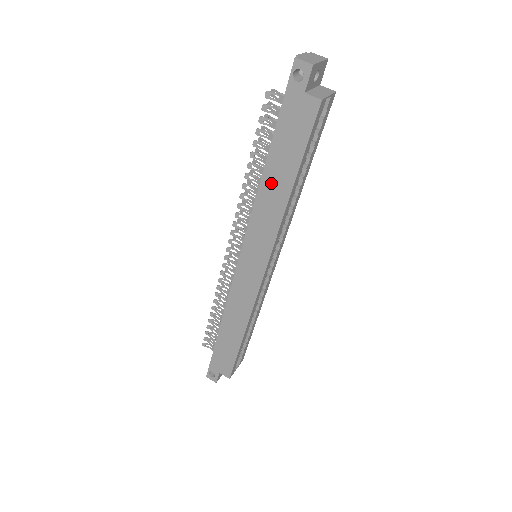
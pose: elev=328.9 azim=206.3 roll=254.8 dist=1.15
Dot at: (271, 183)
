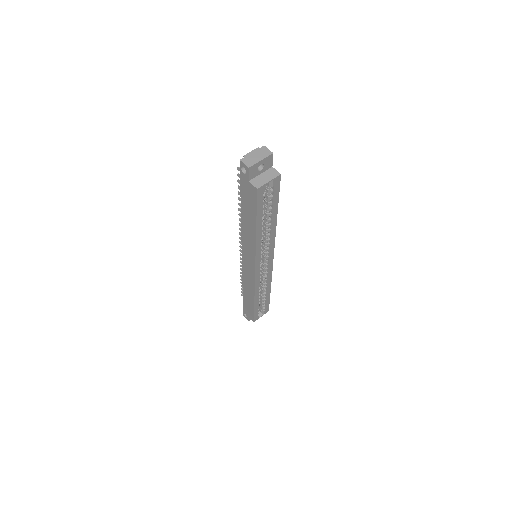
Dot at: (246, 223)
